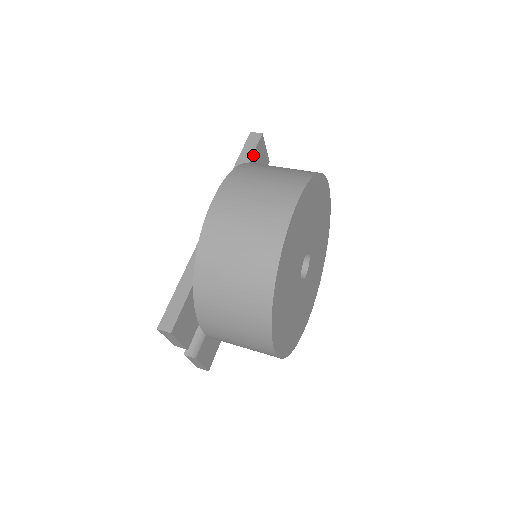
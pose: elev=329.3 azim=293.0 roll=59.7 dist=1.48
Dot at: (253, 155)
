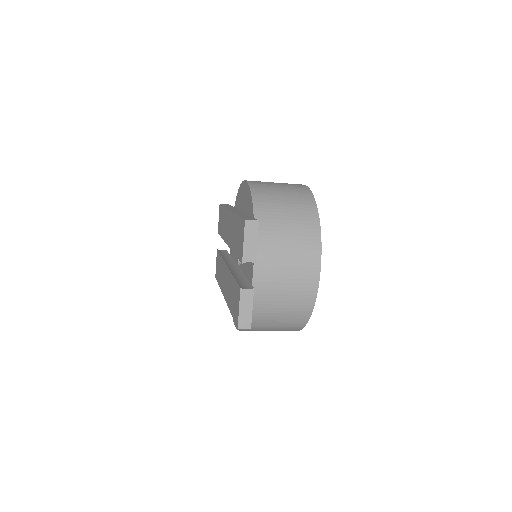
Dot at: occluded
